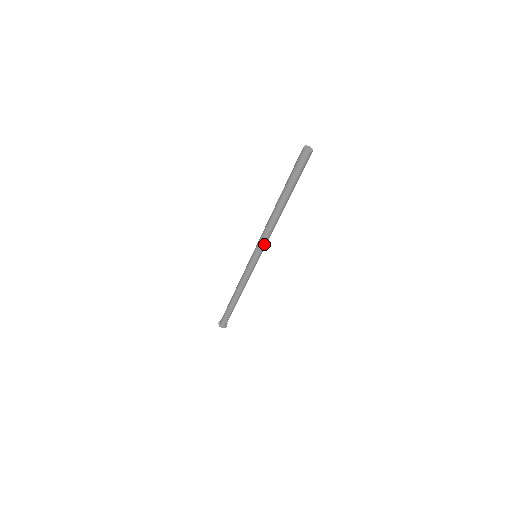
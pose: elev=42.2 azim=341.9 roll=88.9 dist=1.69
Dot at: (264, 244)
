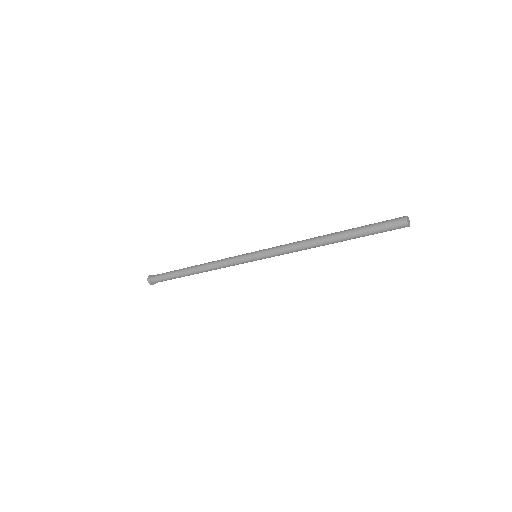
Dot at: (278, 255)
